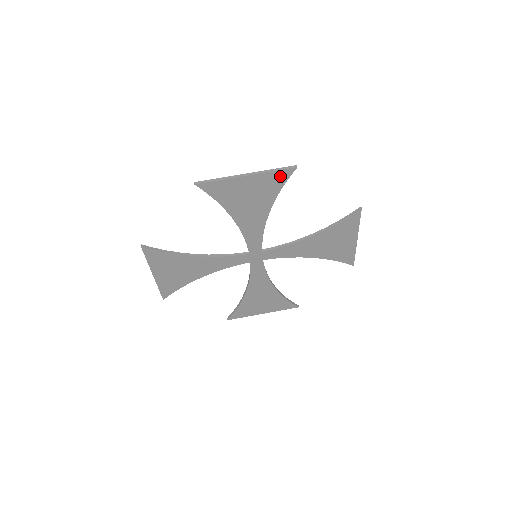
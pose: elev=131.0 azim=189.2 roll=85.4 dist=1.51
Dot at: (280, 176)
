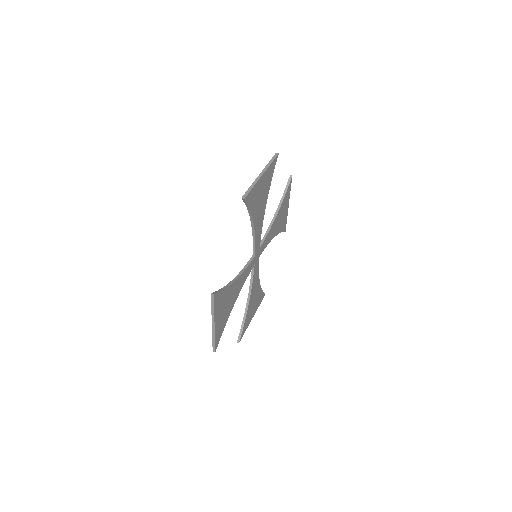
Dot at: (273, 166)
